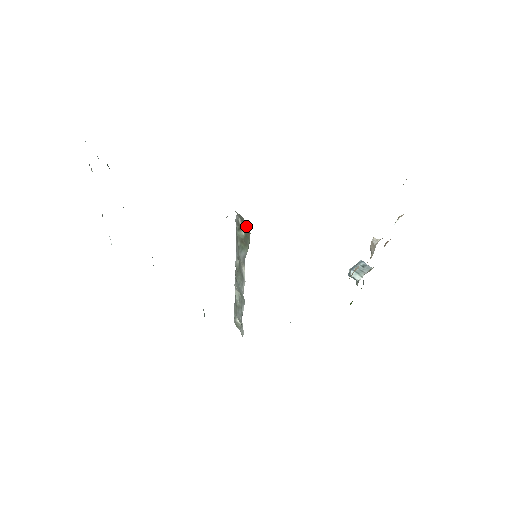
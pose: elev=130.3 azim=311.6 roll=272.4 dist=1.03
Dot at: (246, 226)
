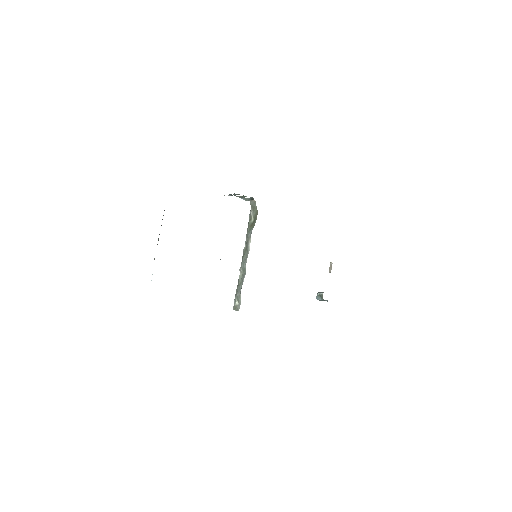
Dot at: (255, 212)
